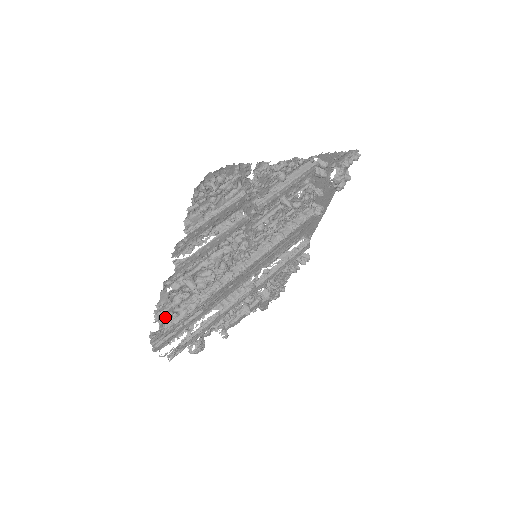
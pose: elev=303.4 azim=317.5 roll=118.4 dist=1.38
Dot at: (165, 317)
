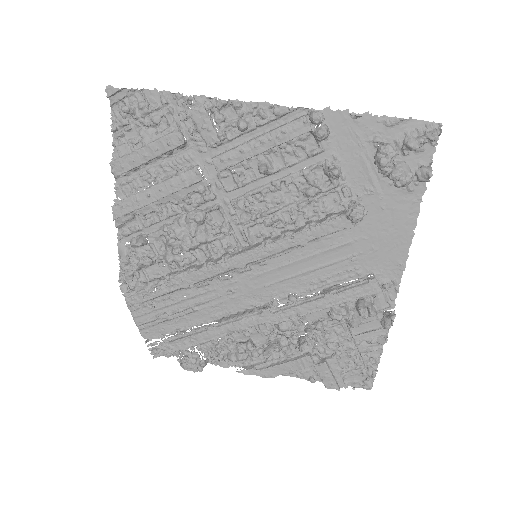
Dot at: (133, 283)
